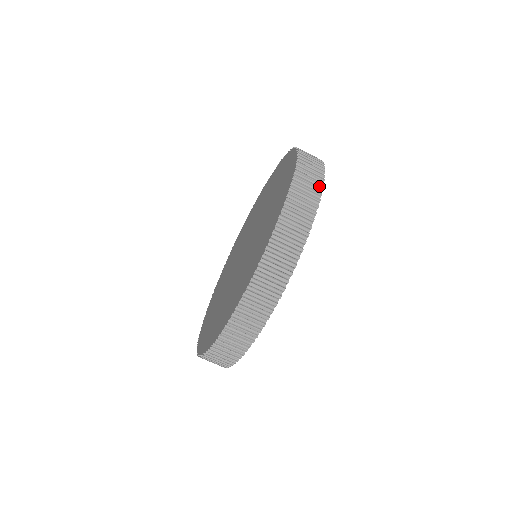
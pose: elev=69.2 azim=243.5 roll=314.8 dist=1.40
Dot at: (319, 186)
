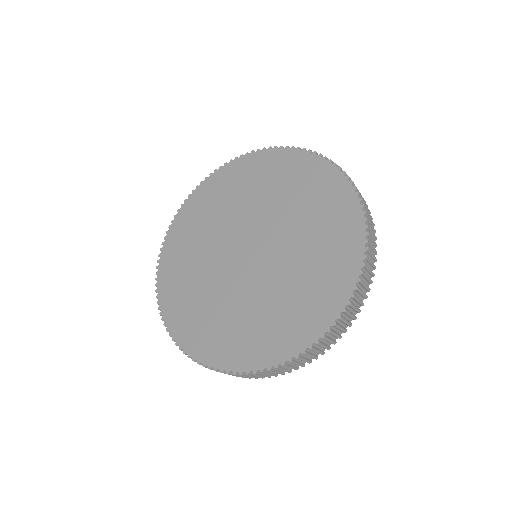
Dot at: (335, 342)
